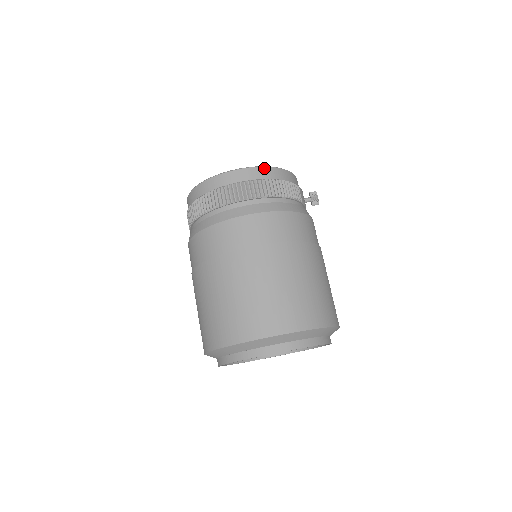
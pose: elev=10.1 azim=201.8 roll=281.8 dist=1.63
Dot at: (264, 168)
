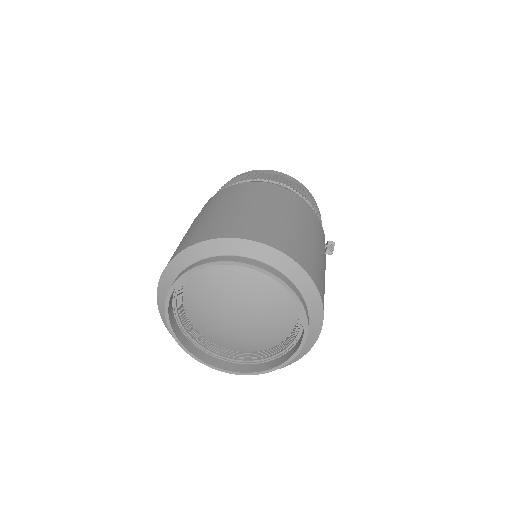
Dot at: (302, 185)
